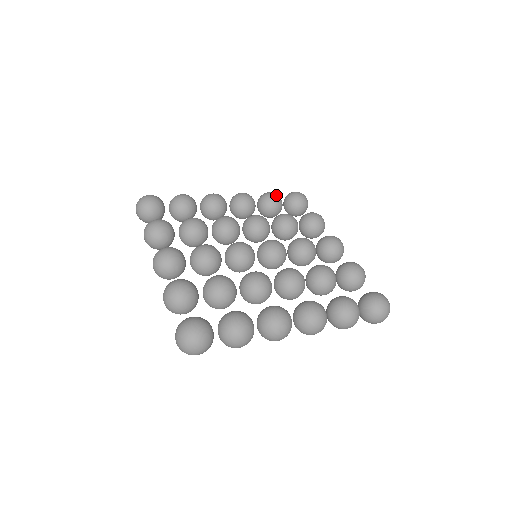
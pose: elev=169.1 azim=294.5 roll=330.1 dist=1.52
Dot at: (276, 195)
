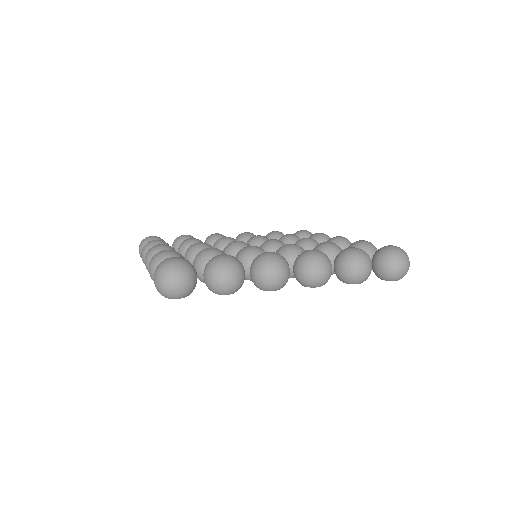
Dot at: occluded
